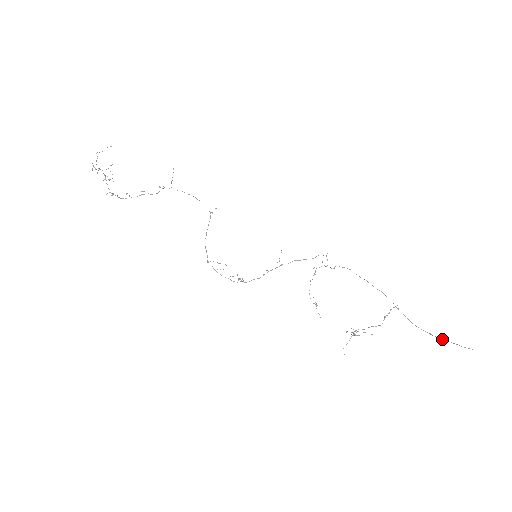
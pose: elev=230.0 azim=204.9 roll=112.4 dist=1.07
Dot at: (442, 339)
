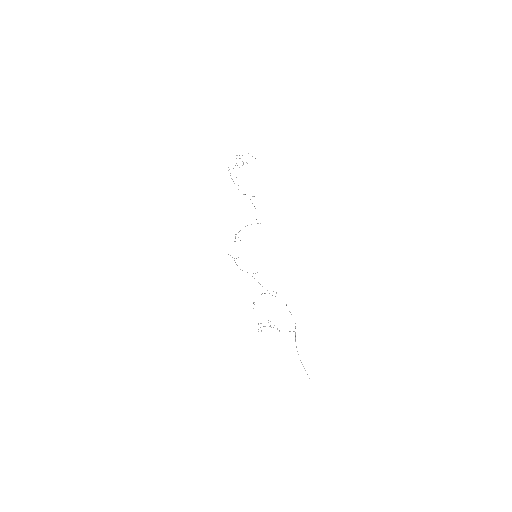
Dot at: occluded
